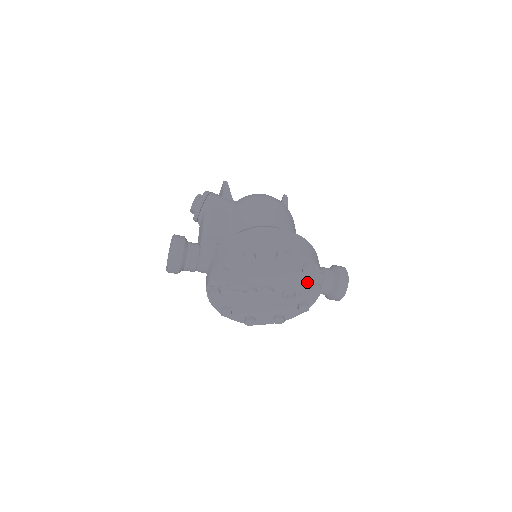
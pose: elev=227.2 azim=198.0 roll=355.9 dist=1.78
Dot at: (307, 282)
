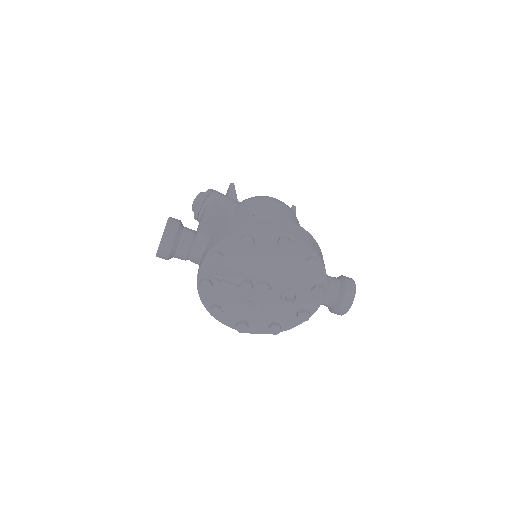
Dot at: (309, 283)
